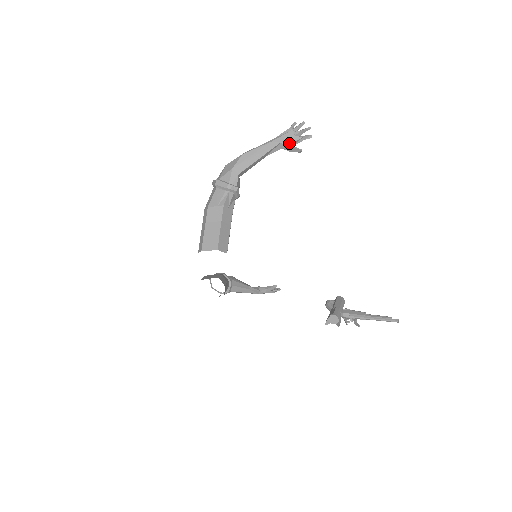
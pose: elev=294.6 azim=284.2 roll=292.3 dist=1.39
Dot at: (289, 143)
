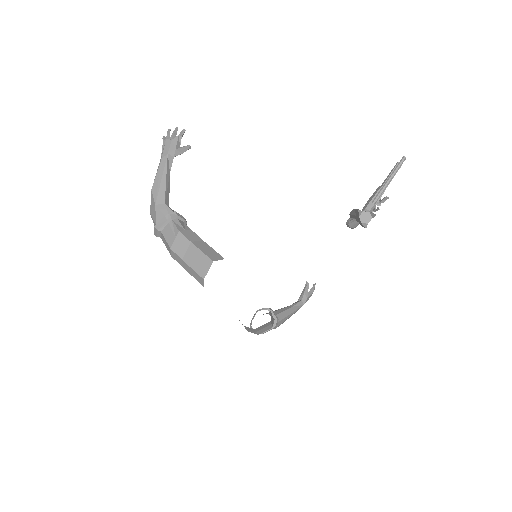
Dot at: (174, 148)
